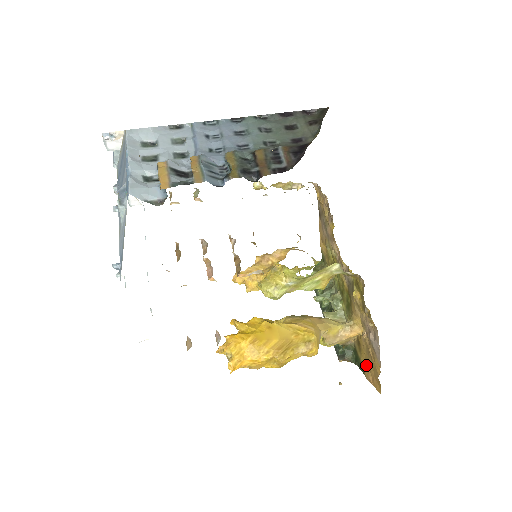
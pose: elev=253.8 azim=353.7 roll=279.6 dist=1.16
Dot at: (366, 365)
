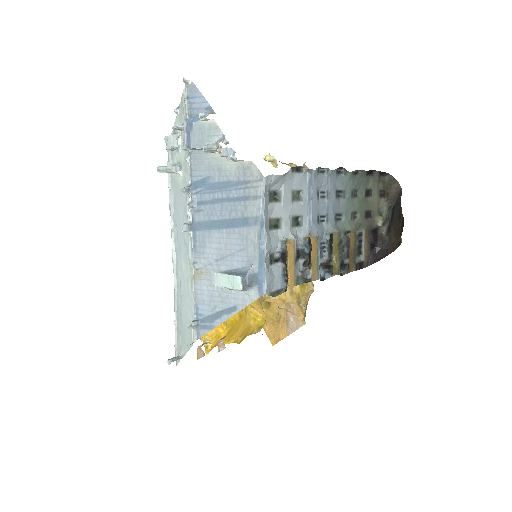
Dot at: (267, 320)
